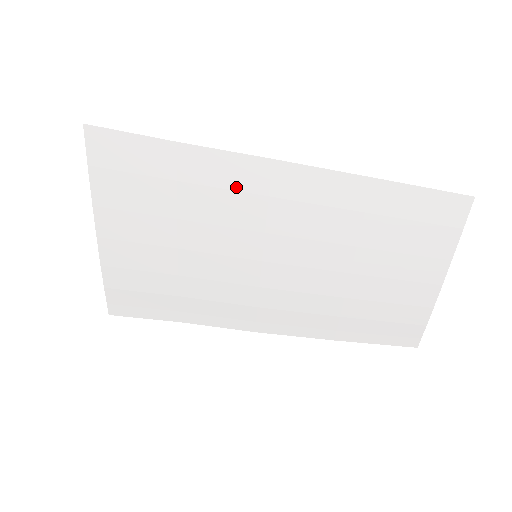
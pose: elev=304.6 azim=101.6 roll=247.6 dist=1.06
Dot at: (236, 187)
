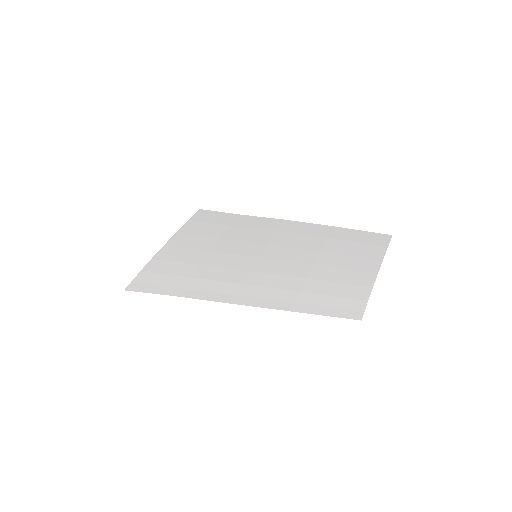
Dot at: (261, 228)
